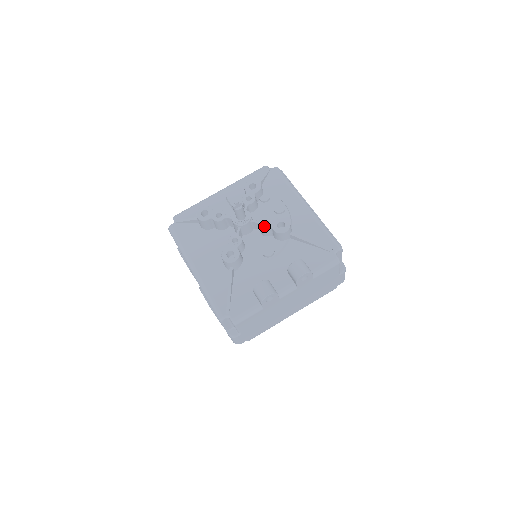
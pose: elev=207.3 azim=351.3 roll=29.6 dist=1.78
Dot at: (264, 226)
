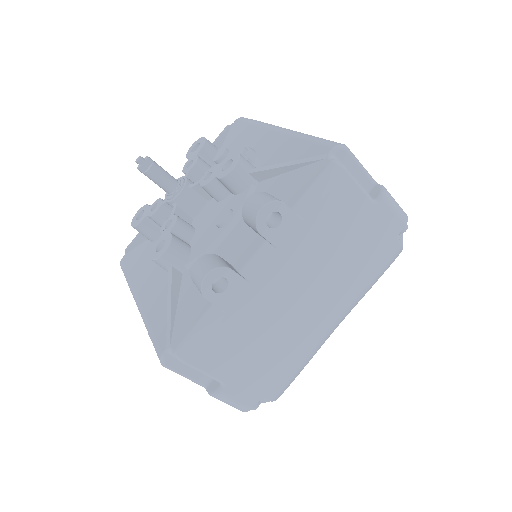
Dot at: (205, 181)
